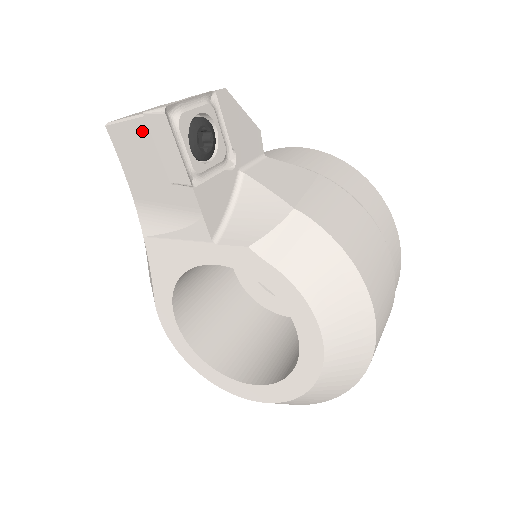
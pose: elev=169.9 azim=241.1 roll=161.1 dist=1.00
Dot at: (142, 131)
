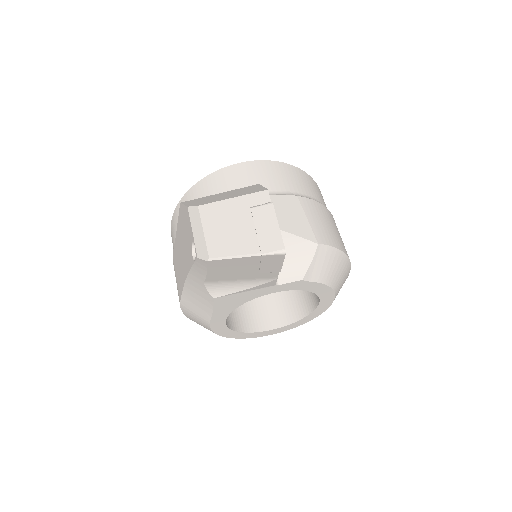
Dot at: (251, 260)
